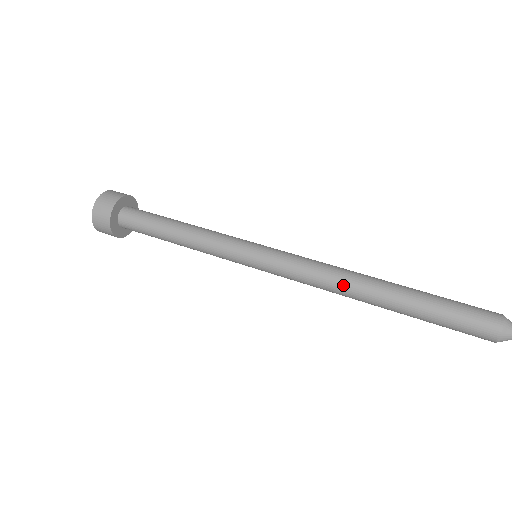
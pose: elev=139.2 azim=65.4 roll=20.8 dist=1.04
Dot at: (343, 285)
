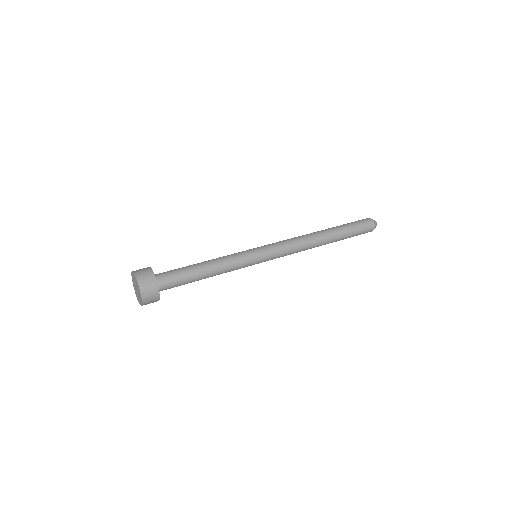
Dot at: (308, 238)
